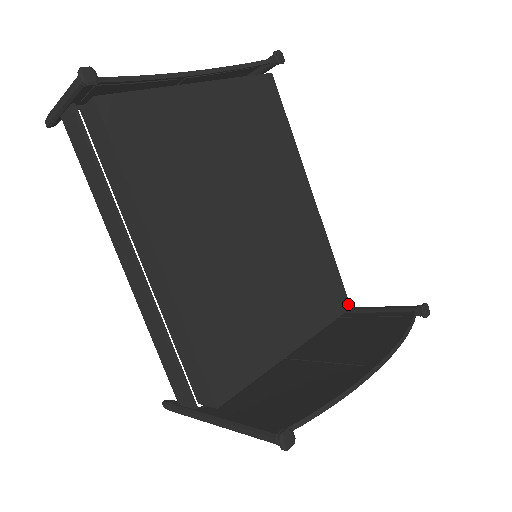
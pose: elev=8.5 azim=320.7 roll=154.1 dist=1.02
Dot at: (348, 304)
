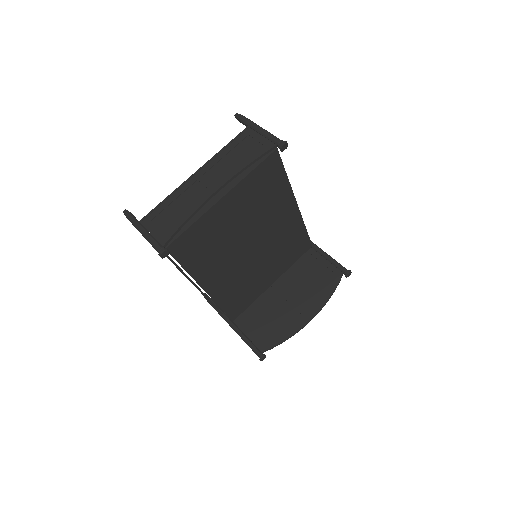
Dot at: (311, 245)
